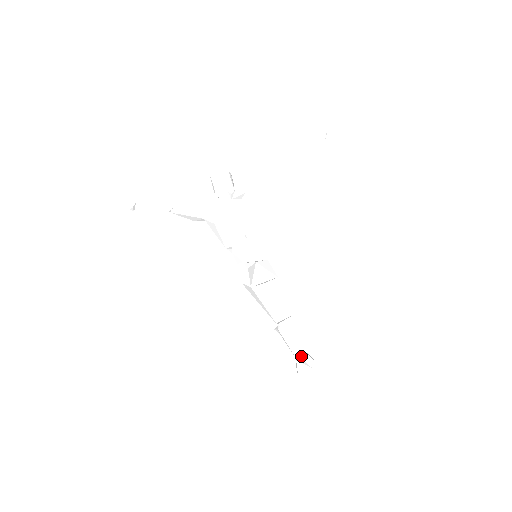
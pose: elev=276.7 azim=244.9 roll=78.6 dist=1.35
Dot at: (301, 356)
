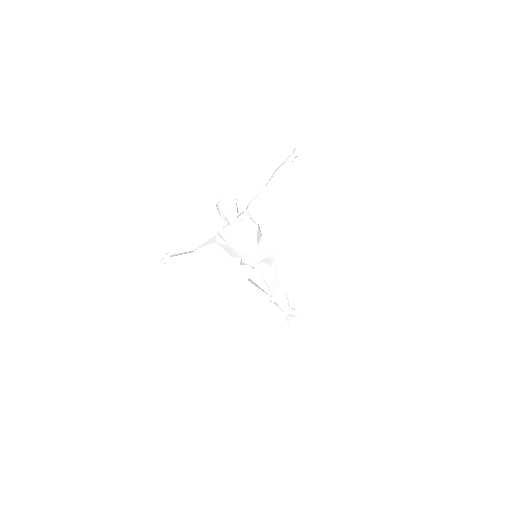
Dot at: (288, 311)
